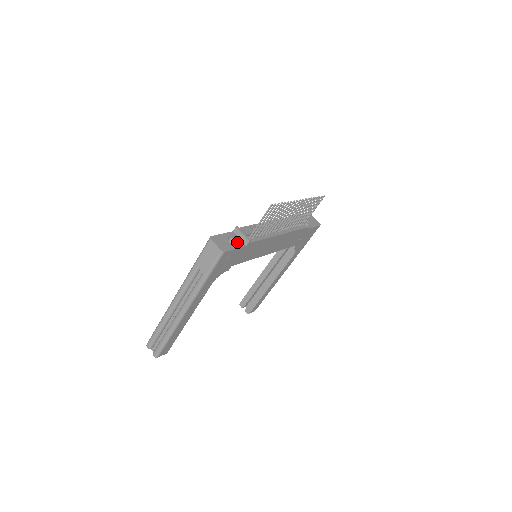
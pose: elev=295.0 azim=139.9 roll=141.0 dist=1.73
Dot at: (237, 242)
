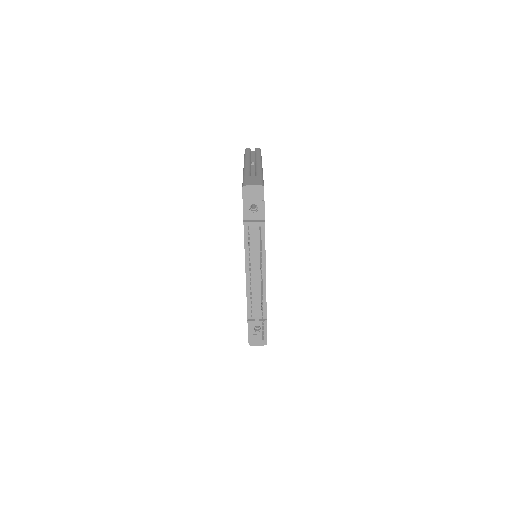
Dot at: (260, 325)
